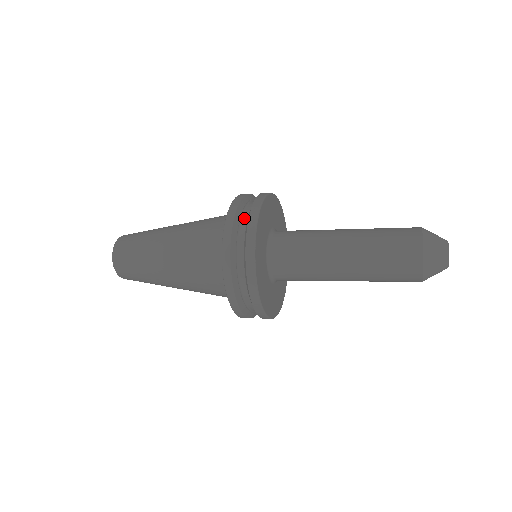
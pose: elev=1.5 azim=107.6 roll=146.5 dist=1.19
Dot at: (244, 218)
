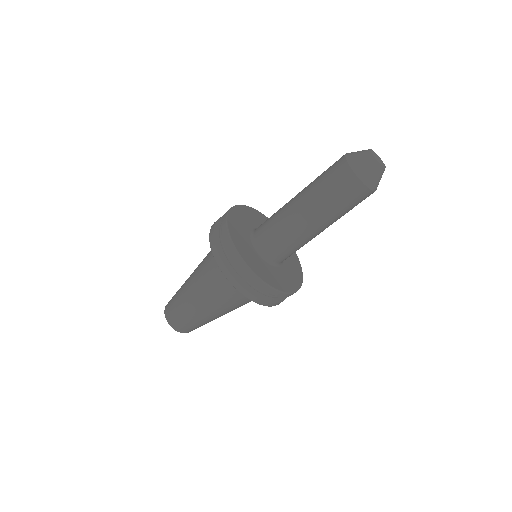
Dot at: occluded
